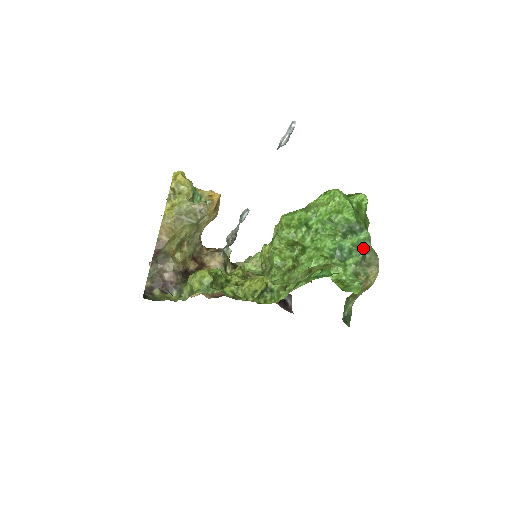
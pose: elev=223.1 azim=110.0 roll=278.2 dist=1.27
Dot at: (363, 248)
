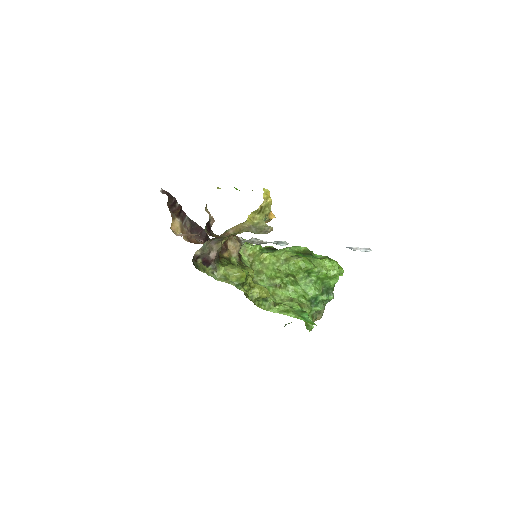
Dot at: (324, 302)
